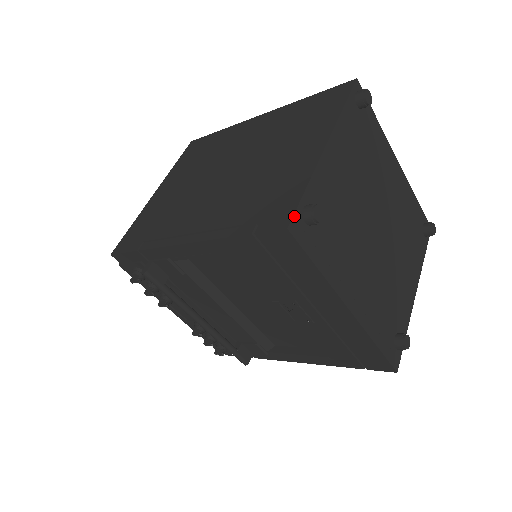
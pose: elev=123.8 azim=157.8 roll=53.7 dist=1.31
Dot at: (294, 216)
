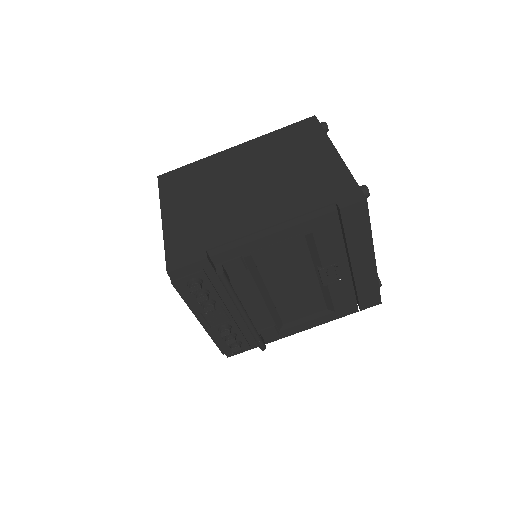
Dot at: (362, 192)
